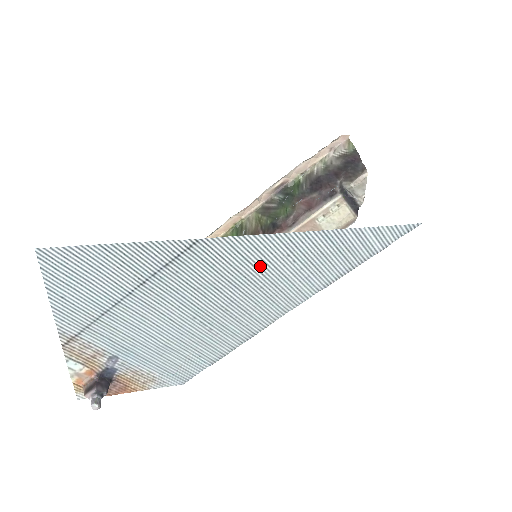
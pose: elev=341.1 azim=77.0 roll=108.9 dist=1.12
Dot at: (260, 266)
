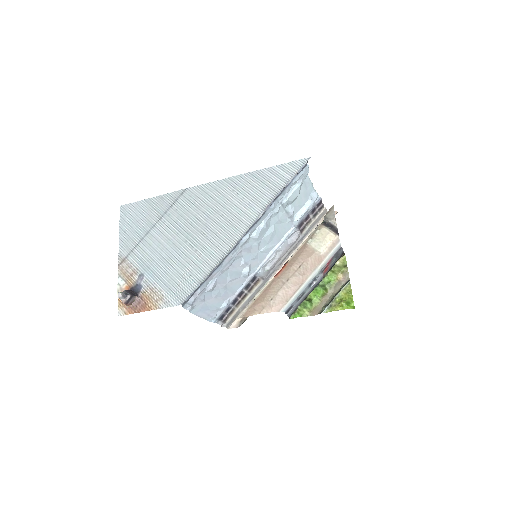
Dot at: (219, 200)
